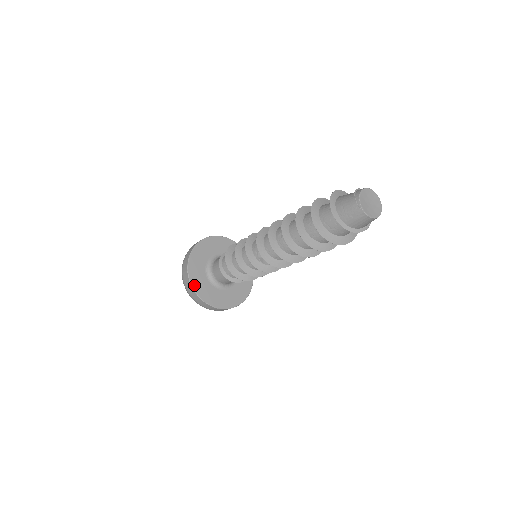
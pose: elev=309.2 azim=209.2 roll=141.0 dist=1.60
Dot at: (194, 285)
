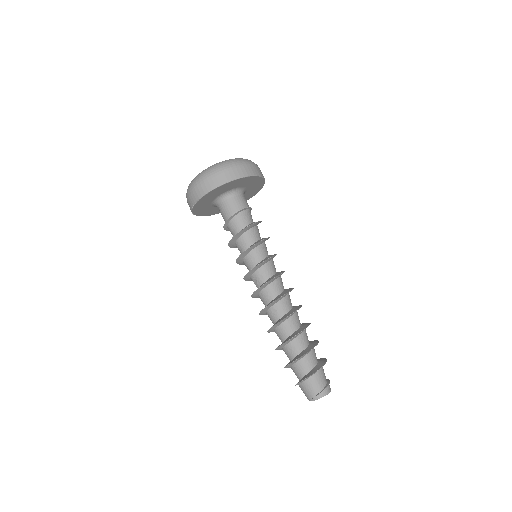
Dot at: (196, 205)
